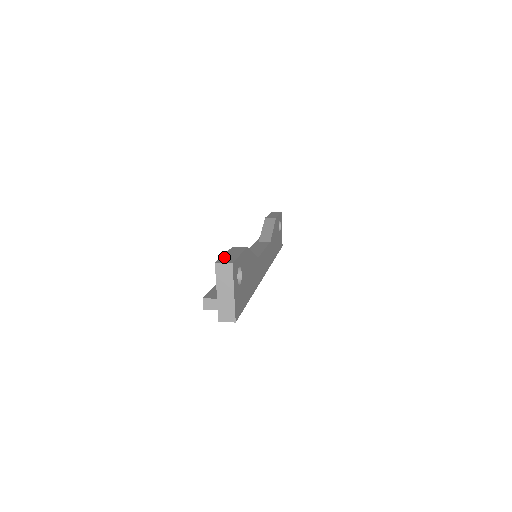
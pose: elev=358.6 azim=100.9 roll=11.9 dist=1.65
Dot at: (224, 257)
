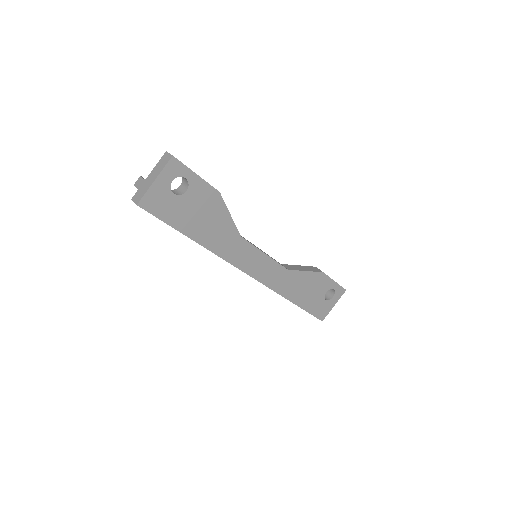
Dot at: occluded
